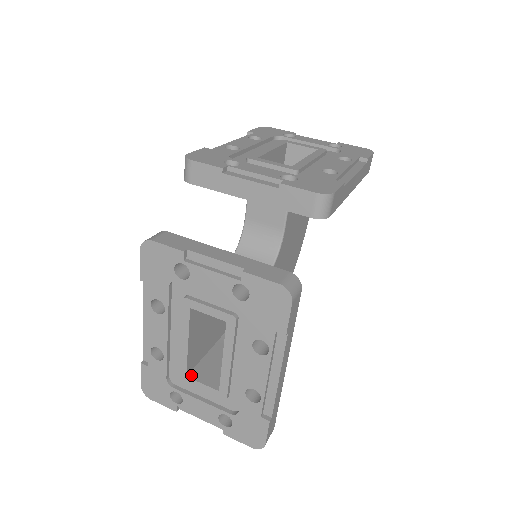
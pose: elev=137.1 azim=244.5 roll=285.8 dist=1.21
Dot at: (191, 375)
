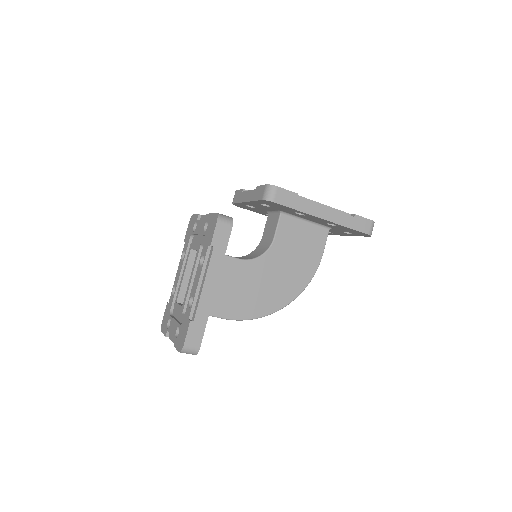
Dot at: (179, 303)
